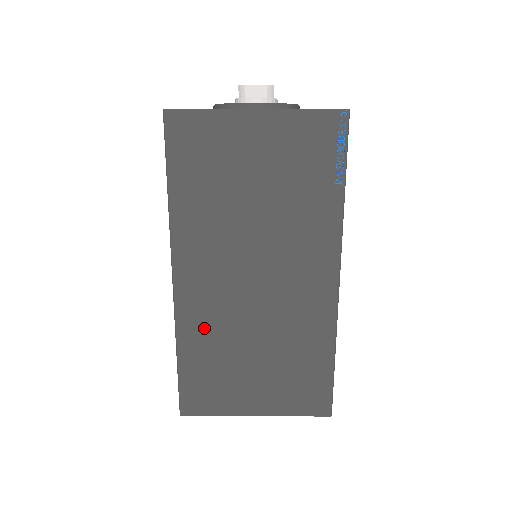
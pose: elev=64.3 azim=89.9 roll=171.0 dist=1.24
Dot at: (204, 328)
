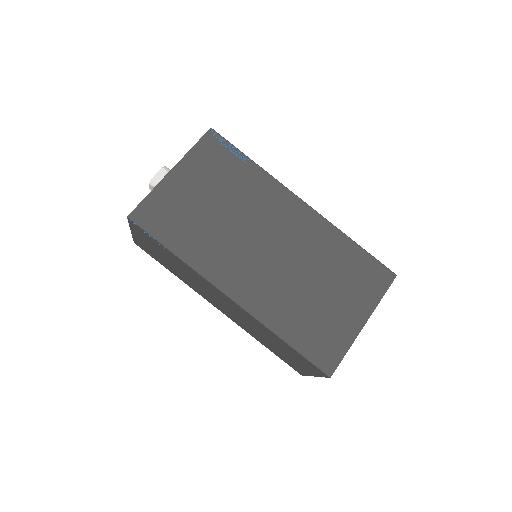
Dot at: (277, 306)
